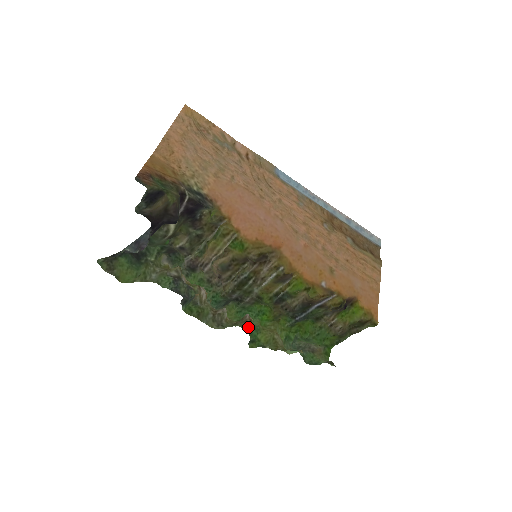
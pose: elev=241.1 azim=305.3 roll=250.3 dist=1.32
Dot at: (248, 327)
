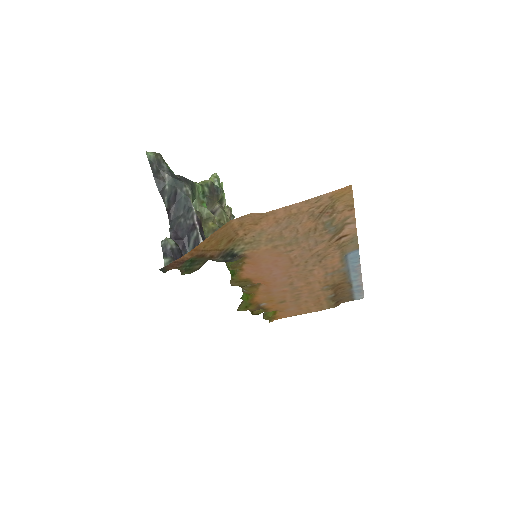
Dot at: occluded
